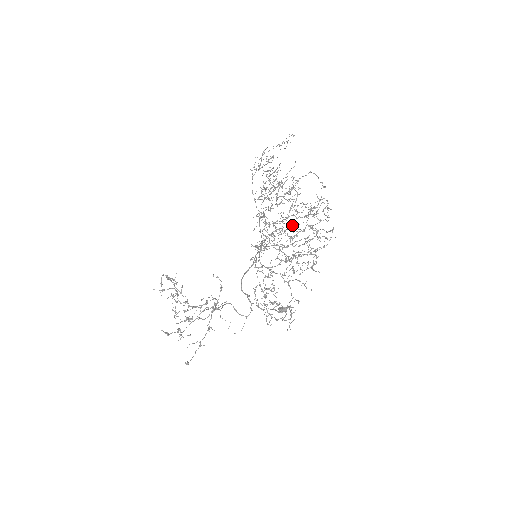
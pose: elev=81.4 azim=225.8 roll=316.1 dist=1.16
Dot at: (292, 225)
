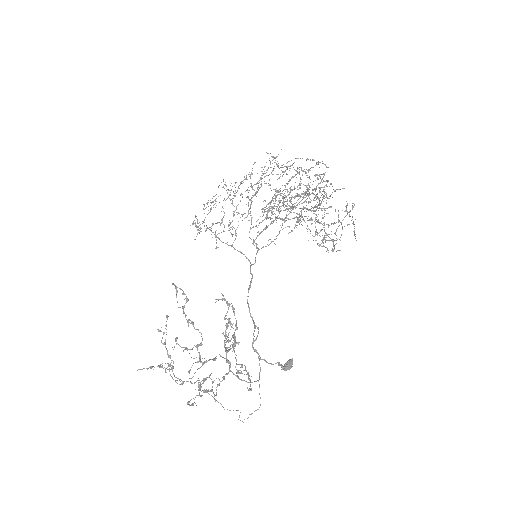
Dot at: occluded
